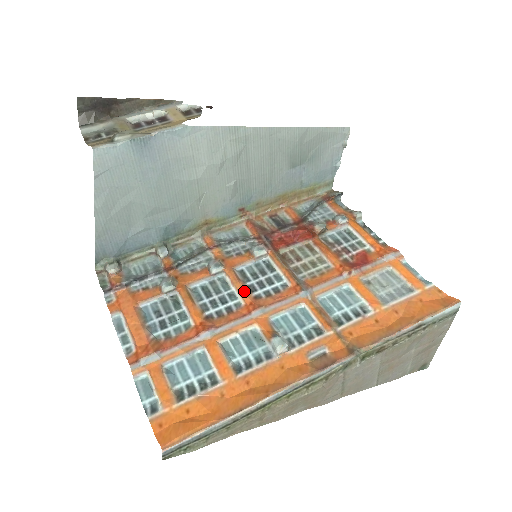
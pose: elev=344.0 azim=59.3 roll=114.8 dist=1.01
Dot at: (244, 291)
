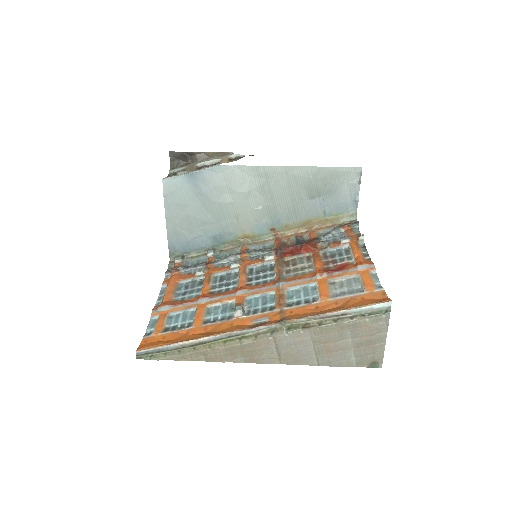
Dot at: (242, 280)
